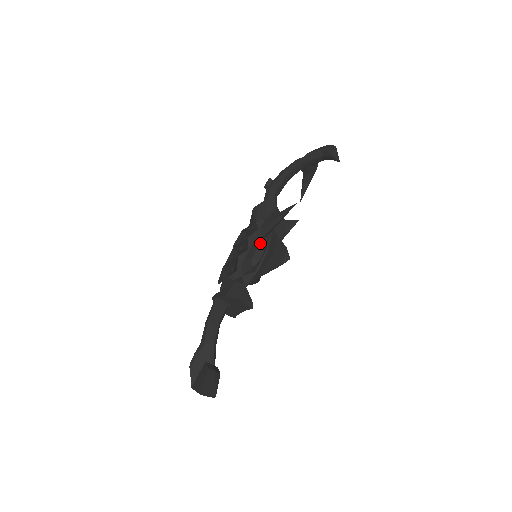
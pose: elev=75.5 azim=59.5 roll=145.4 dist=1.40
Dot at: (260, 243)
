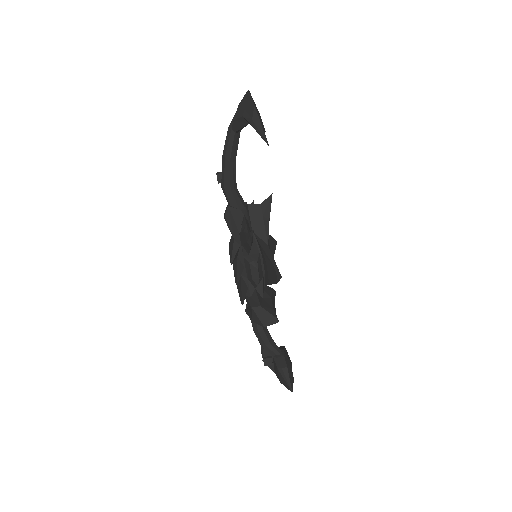
Dot at: (250, 261)
